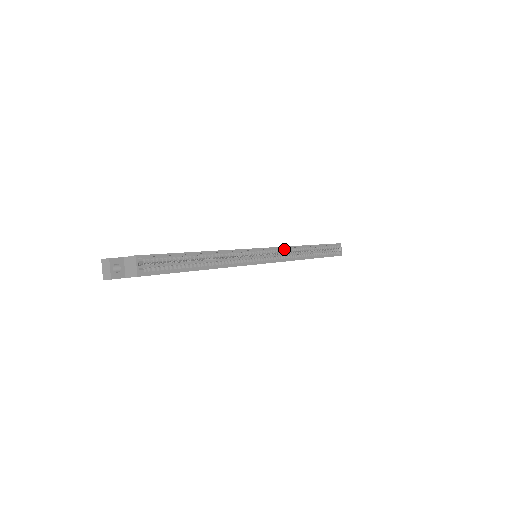
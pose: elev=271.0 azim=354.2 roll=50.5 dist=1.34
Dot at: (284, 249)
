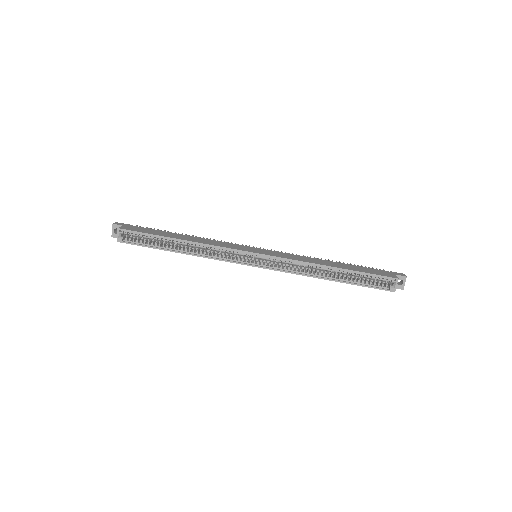
Dot at: (286, 260)
